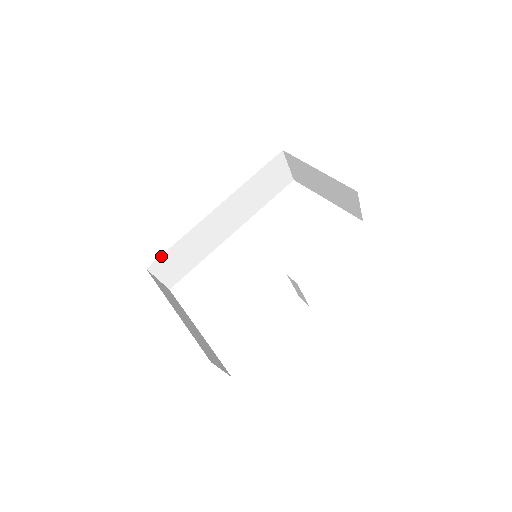
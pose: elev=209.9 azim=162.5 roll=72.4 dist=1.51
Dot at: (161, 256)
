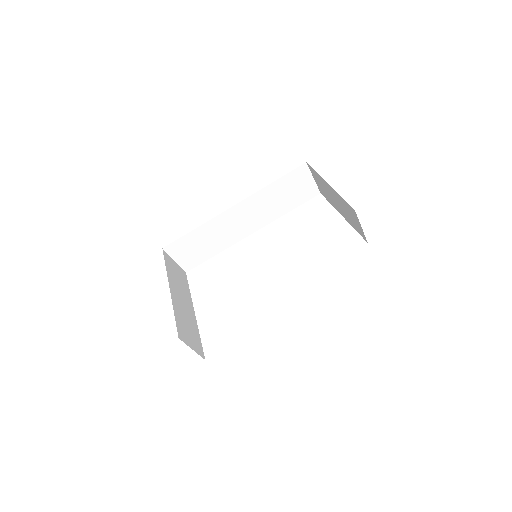
Dot at: (177, 240)
